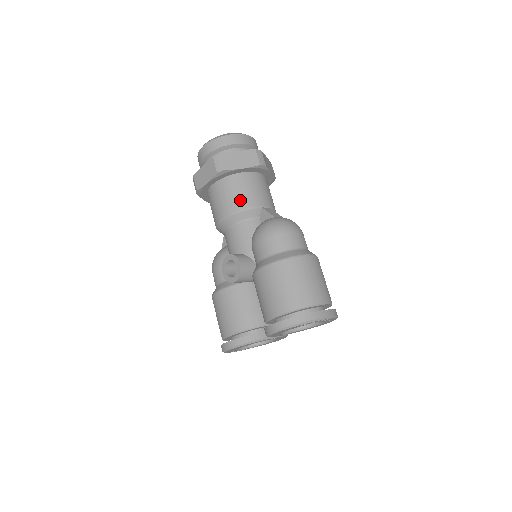
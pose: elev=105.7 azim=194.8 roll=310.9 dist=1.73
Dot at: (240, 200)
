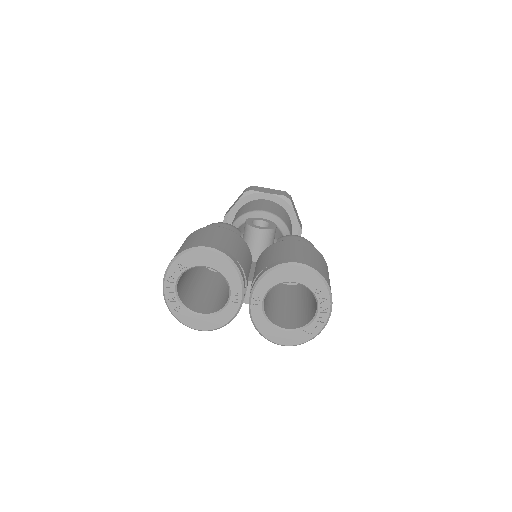
Dot at: (286, 220)
